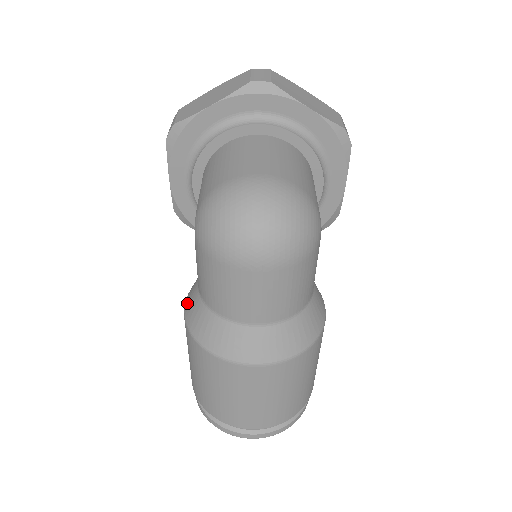
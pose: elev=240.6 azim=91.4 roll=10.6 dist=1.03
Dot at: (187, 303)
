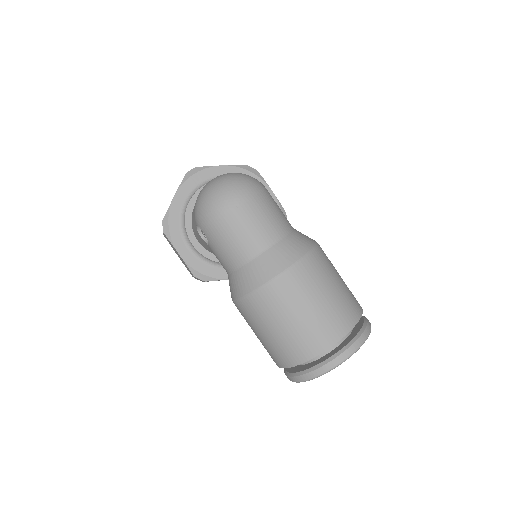
Dot at: (232, 294)
